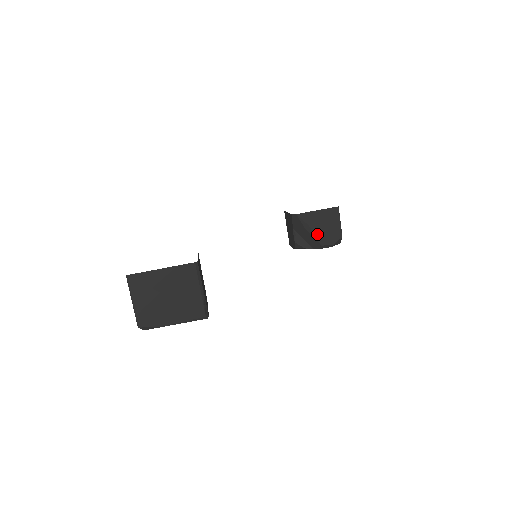
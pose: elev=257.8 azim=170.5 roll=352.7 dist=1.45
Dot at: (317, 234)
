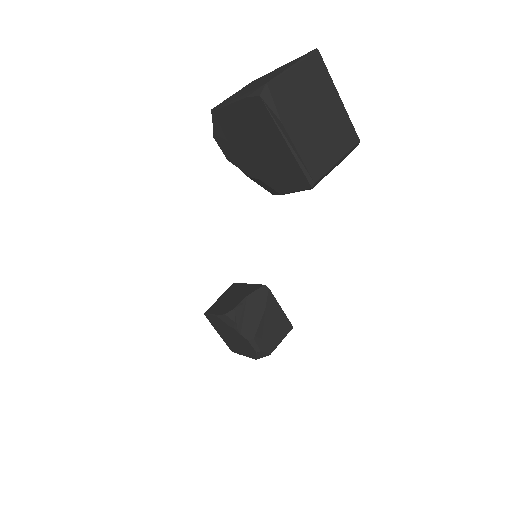
Dot at: (262, 325)
